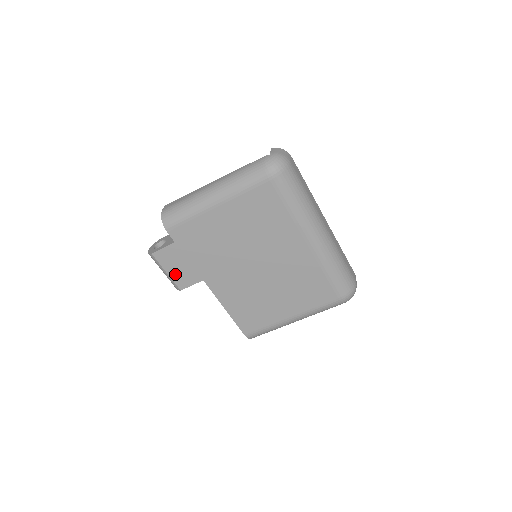
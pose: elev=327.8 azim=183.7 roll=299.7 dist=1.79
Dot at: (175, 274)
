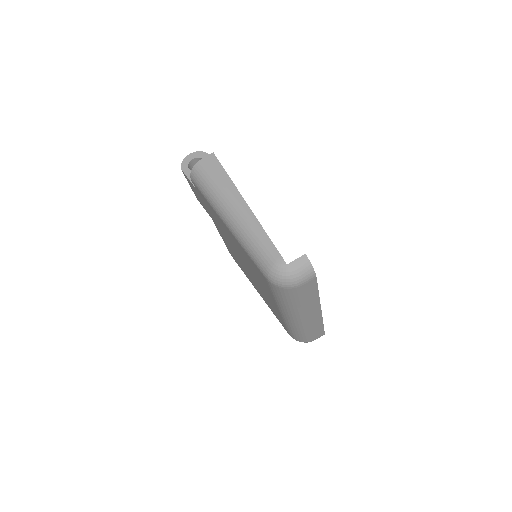
Dot at: occluded
